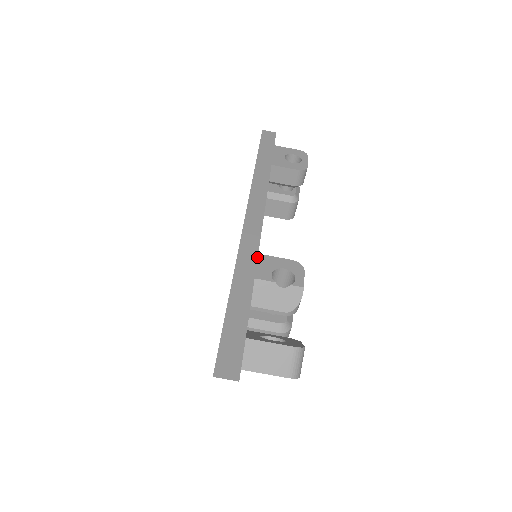
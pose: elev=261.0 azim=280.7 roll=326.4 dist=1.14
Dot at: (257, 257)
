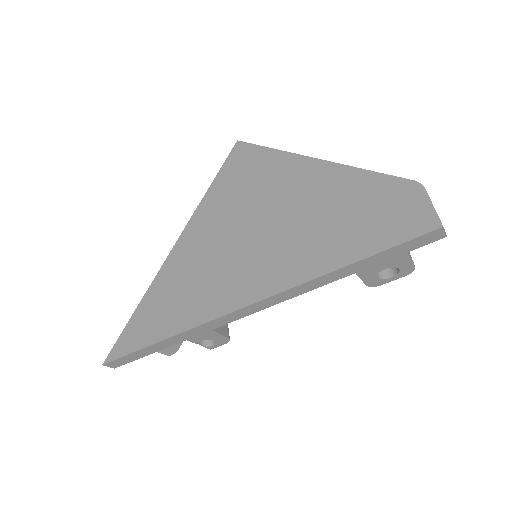
Dot at: (207, 332)
